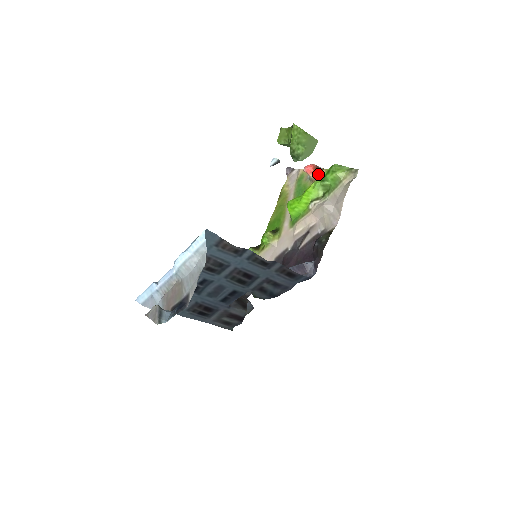
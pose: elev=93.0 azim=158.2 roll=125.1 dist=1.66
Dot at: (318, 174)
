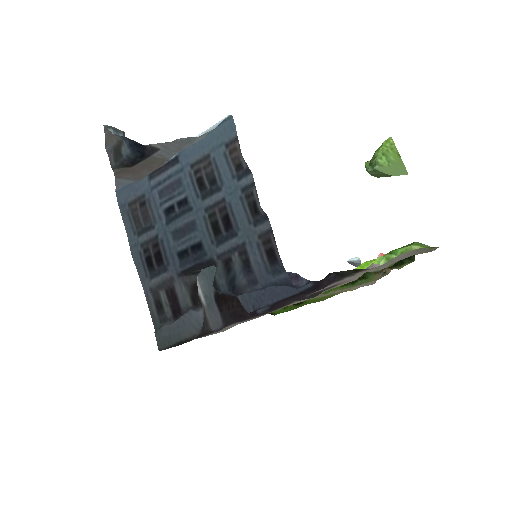
Dot at: occluded
